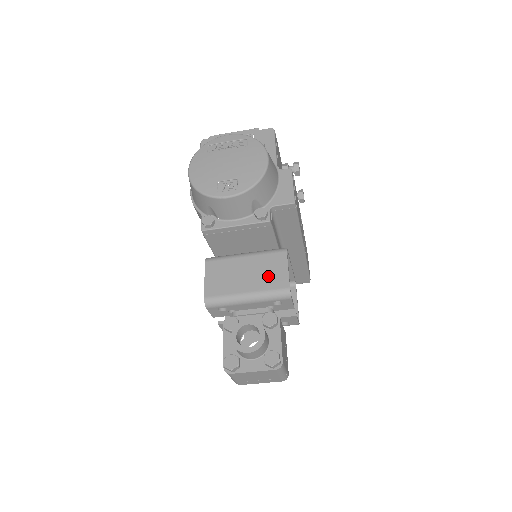
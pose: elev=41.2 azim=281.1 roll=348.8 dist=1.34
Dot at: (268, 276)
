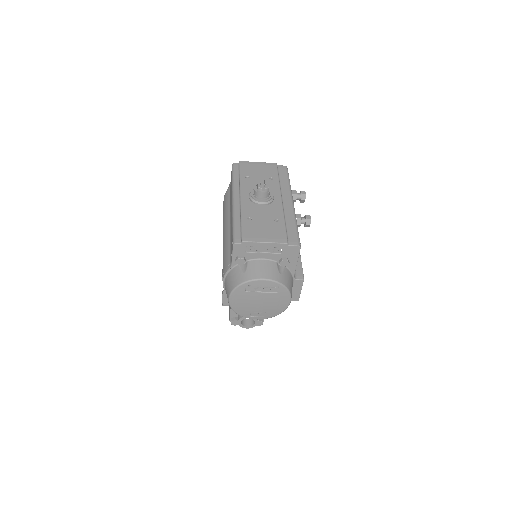
Dot at: occluded
